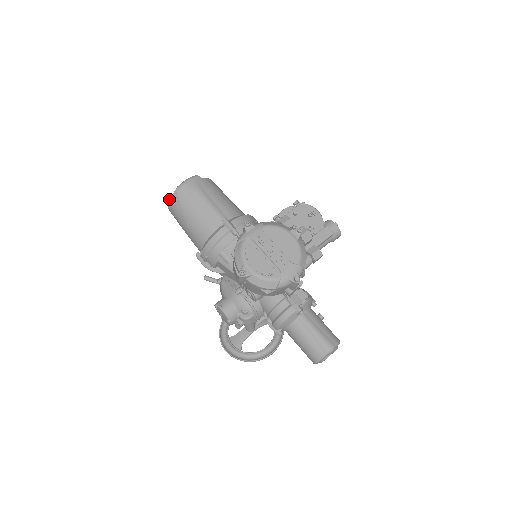
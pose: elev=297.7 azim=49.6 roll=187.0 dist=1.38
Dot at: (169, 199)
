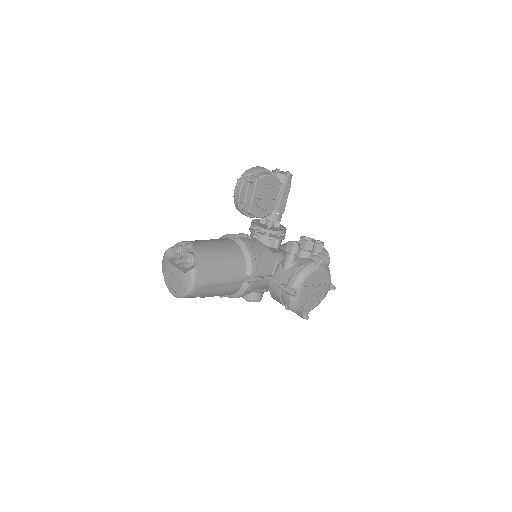
Dot at: occluded
